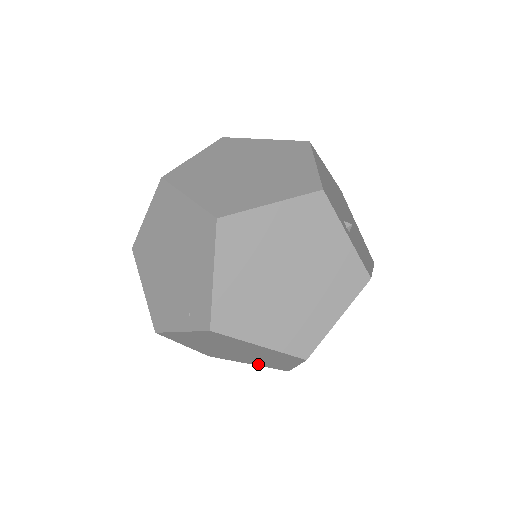
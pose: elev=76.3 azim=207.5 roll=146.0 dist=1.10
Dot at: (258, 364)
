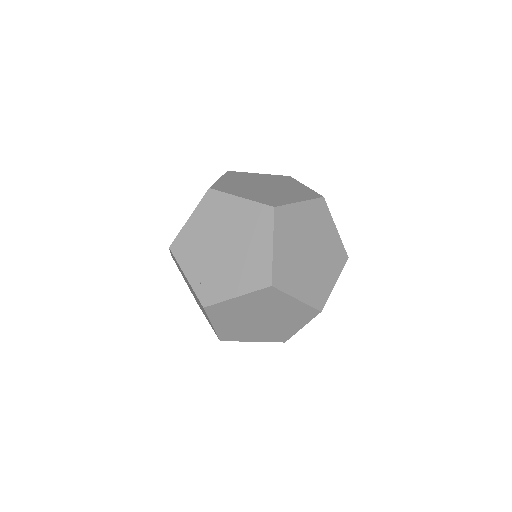
Dot at: (190, 290)
